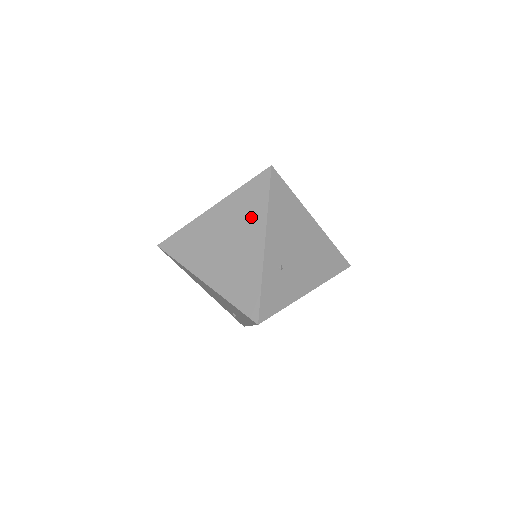
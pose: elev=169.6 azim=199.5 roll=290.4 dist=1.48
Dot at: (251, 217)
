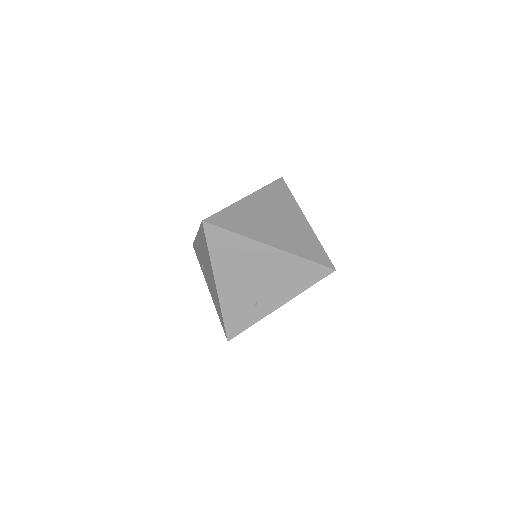
Dot at: (286, 204)
